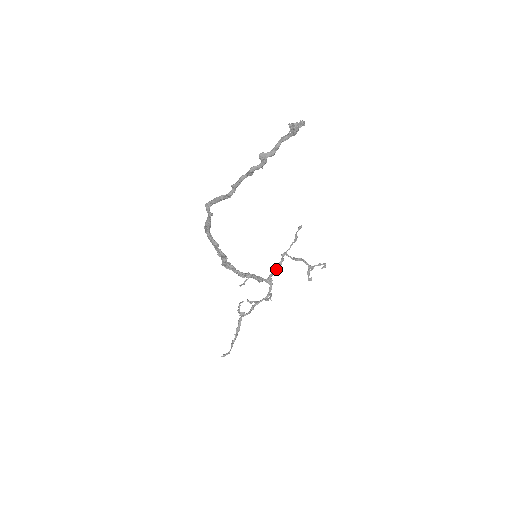
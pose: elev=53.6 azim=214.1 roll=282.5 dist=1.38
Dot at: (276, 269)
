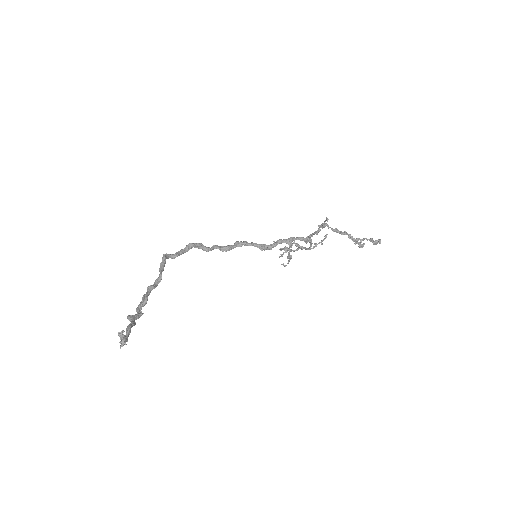
Dot at: (314, 234)
